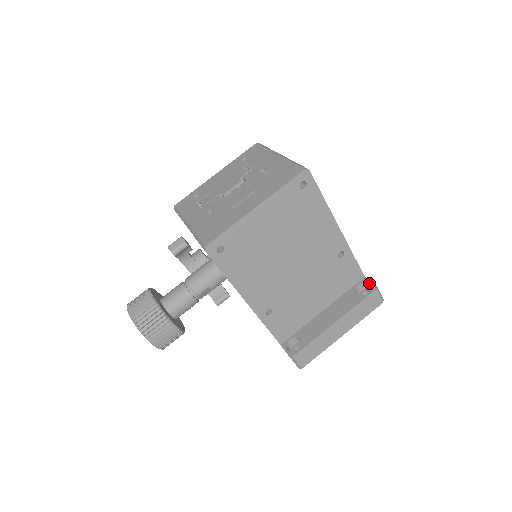
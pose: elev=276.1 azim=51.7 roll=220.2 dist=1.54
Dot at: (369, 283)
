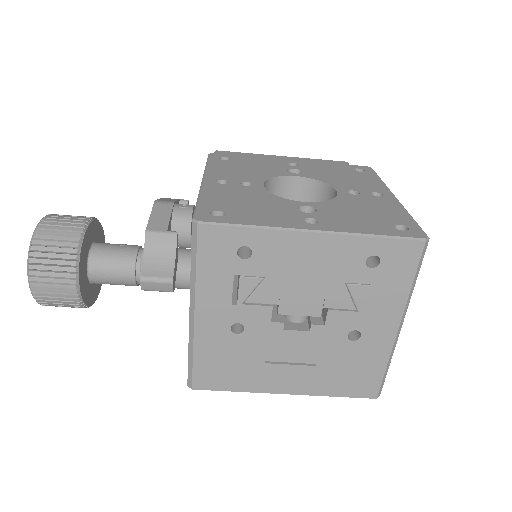
Dot at: occluded
